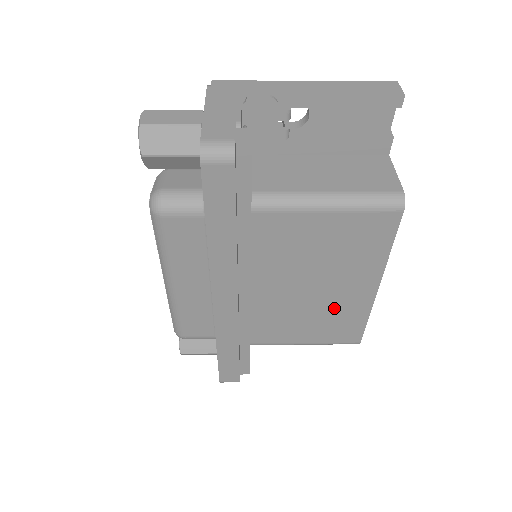
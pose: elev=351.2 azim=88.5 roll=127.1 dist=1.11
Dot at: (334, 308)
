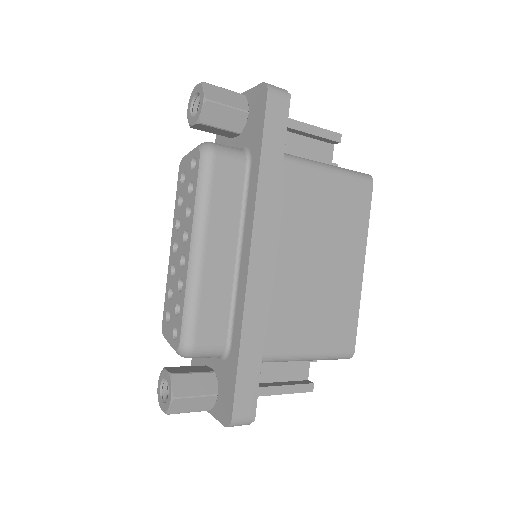
Dot at: (335, 294)
